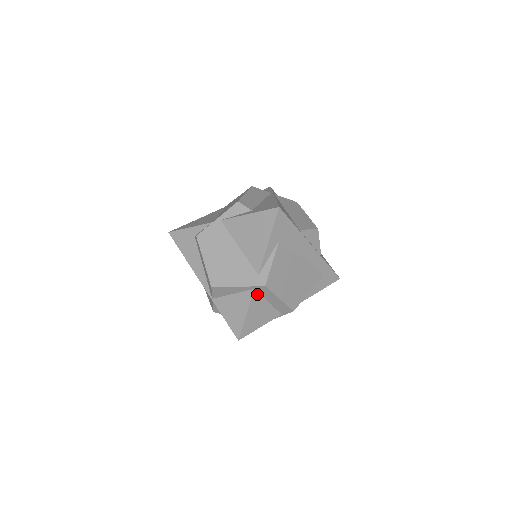
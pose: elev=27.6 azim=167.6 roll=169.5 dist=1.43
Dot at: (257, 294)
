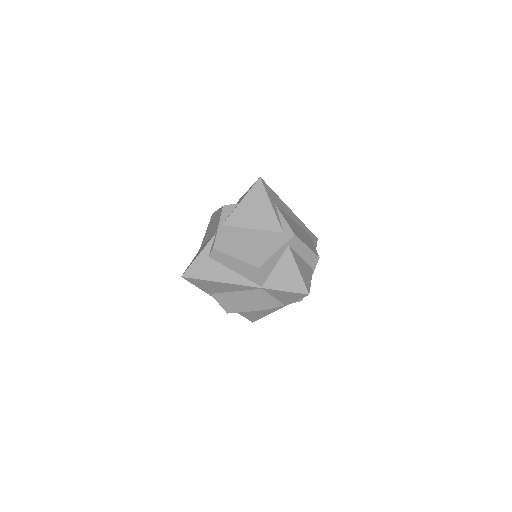
Dot at: (292, 250)
